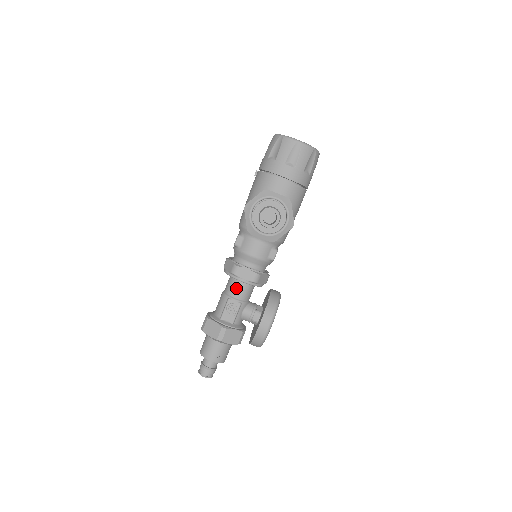
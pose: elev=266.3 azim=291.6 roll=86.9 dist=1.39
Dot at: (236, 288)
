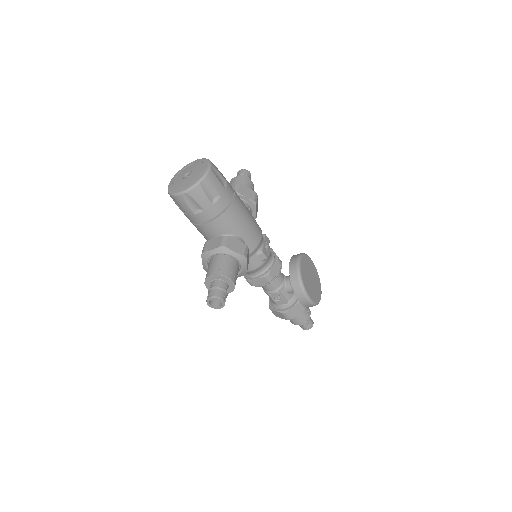
Dot at: (265, 287)
